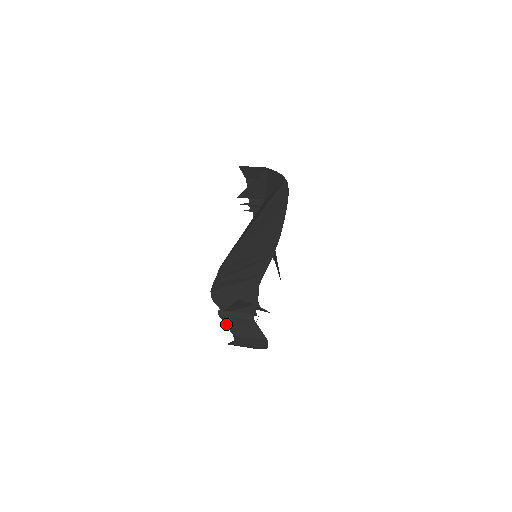
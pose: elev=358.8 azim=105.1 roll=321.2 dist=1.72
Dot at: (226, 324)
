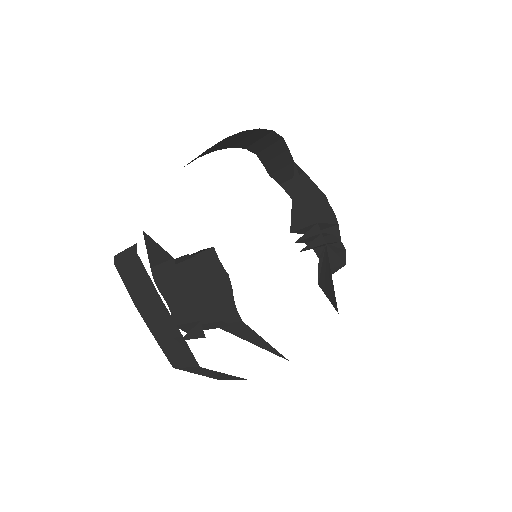
Dot at: (124, 282)
